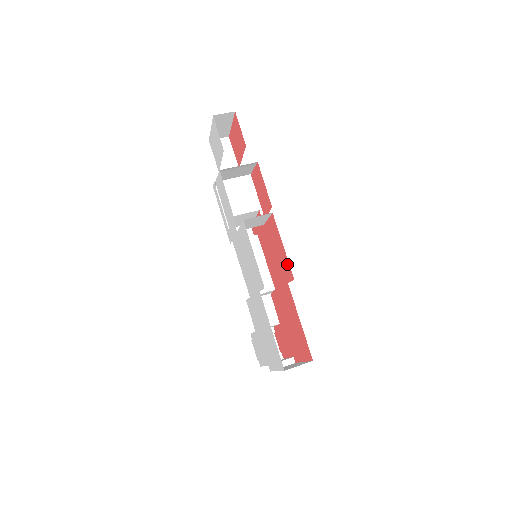
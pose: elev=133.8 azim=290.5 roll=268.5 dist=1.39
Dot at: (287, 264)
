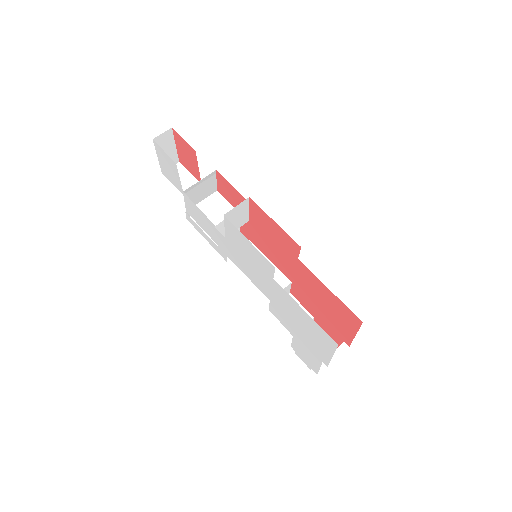
Dot at: (287, 238)
